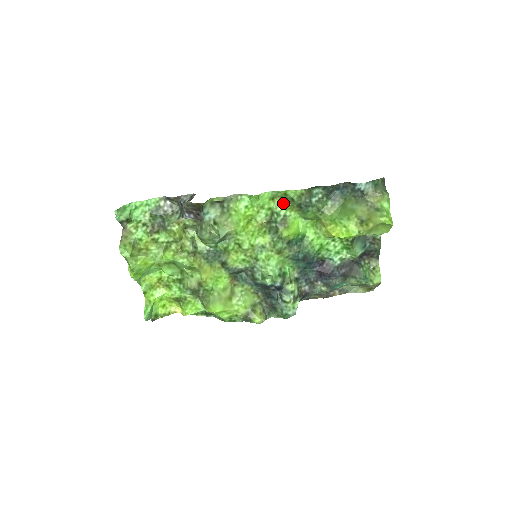
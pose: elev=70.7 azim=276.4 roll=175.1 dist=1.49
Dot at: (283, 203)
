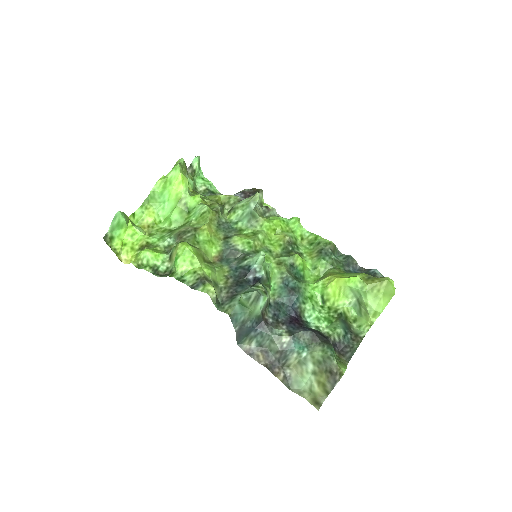
Dot at: (306, 247)
